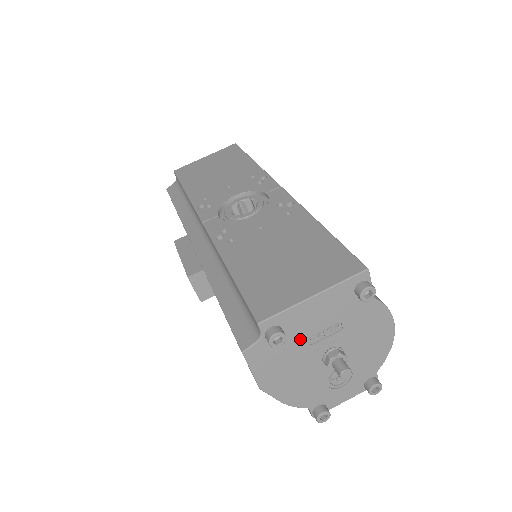
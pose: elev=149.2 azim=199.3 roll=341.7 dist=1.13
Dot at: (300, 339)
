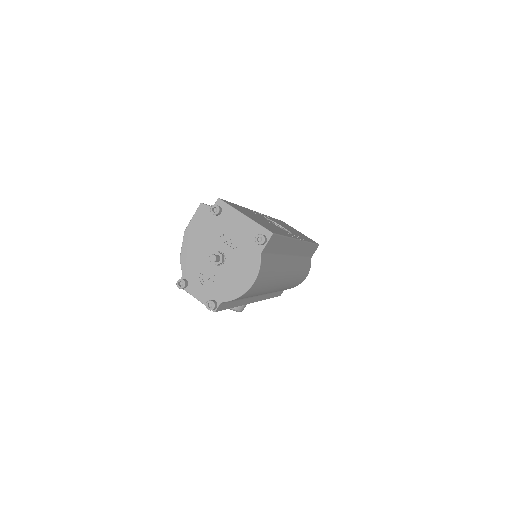
Dot at: (220, 229)
